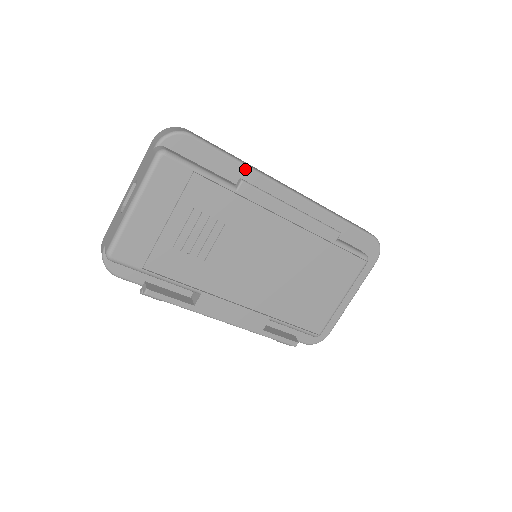
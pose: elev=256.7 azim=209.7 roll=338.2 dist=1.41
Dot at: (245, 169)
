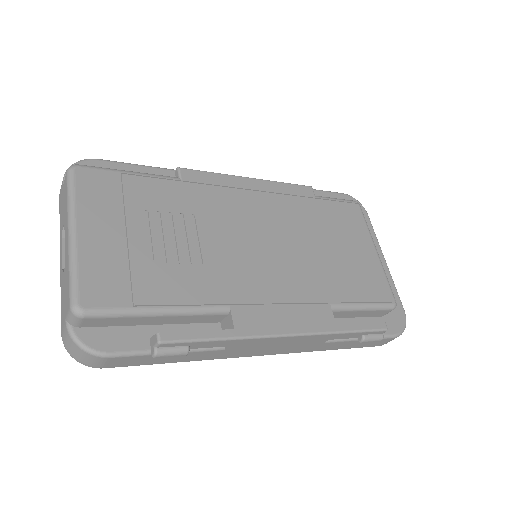
Dot at: occluded
